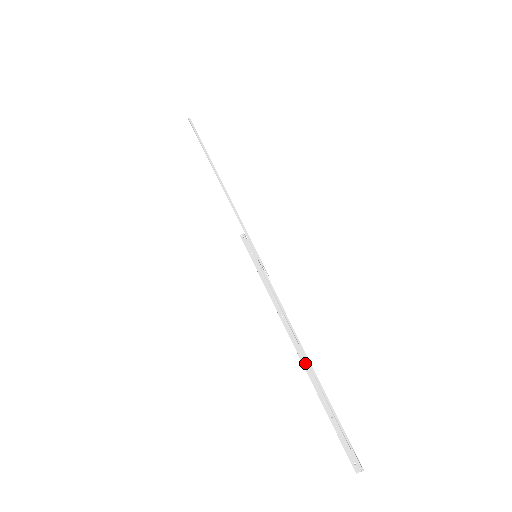
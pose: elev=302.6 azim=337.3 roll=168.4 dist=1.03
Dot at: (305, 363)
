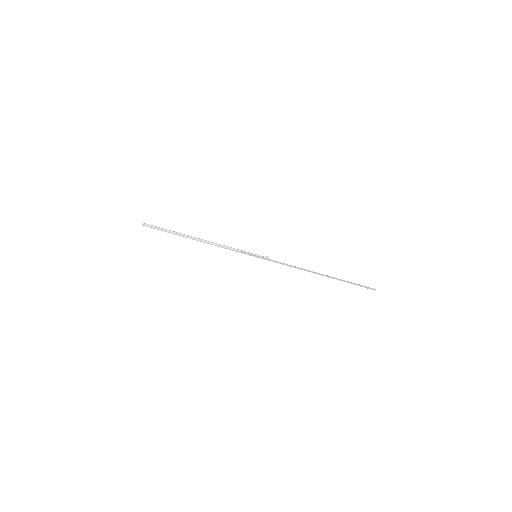
Dot at: (322, 274)
